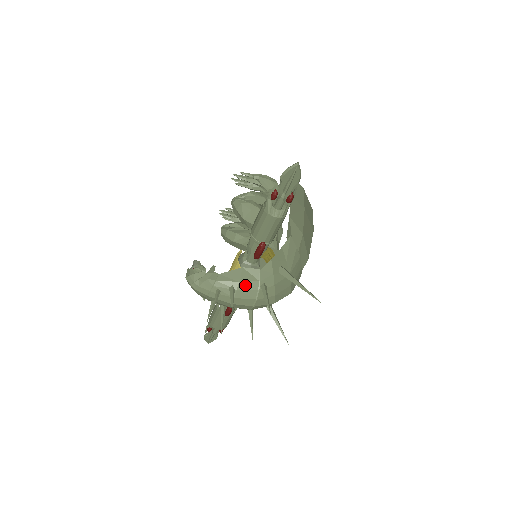
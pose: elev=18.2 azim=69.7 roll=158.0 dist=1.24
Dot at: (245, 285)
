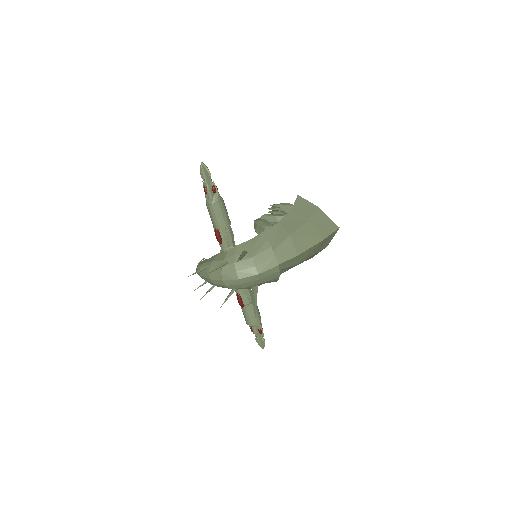
Dot at: (215, 263)
